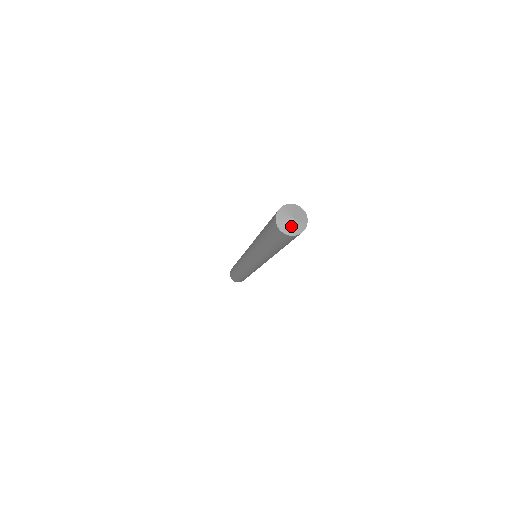
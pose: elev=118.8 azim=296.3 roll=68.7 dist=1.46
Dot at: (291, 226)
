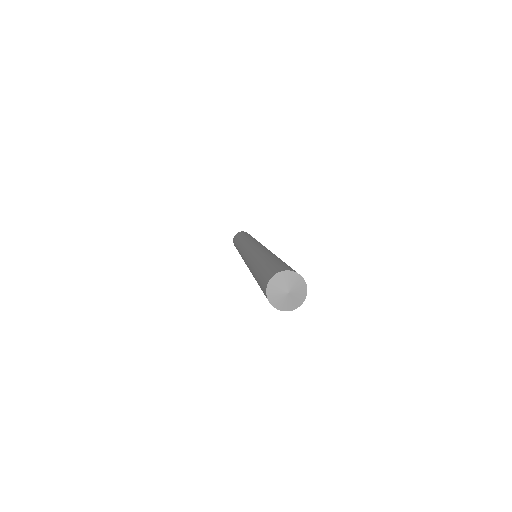
Dot at: (283, 300)
